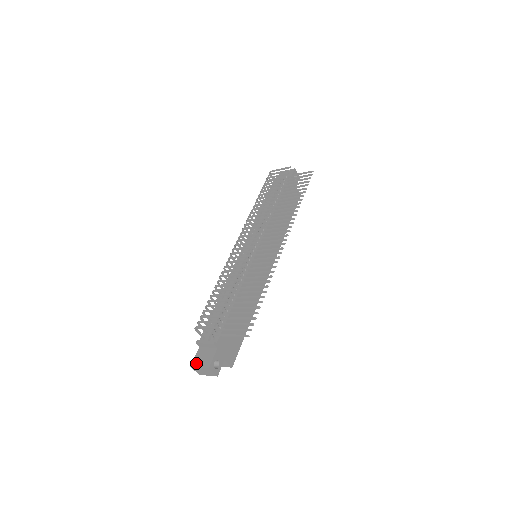
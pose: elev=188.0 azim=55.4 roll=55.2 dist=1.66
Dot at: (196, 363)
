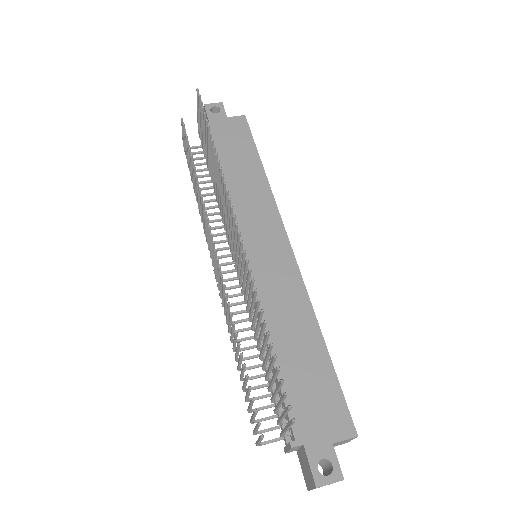
Dot at: (307, 483)
